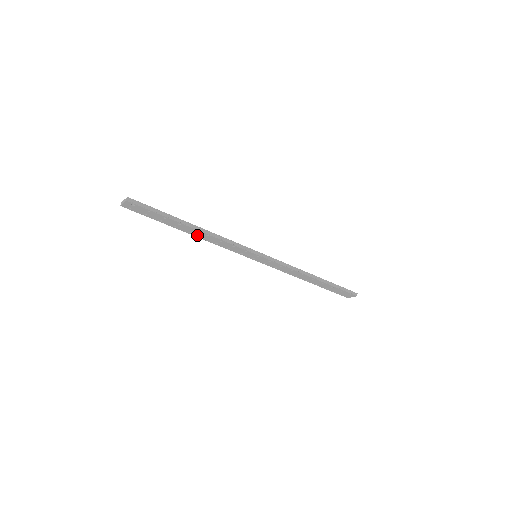
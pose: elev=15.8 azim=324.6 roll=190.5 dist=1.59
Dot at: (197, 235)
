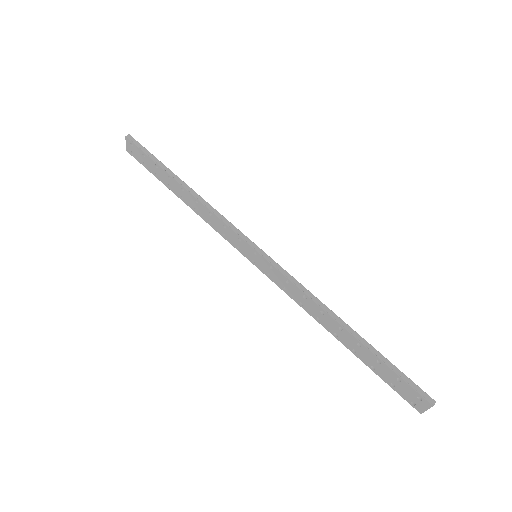
Dot at: (189, 203)
